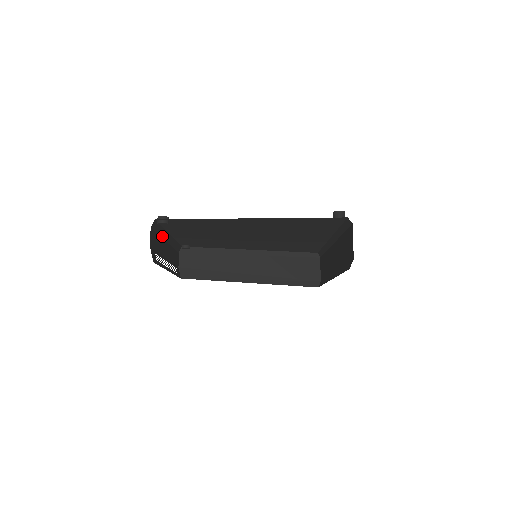
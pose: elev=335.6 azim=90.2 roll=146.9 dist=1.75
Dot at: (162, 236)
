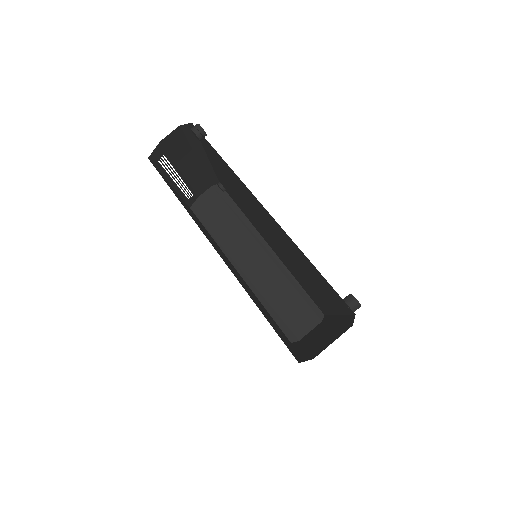
Dot at: (195, 149)
